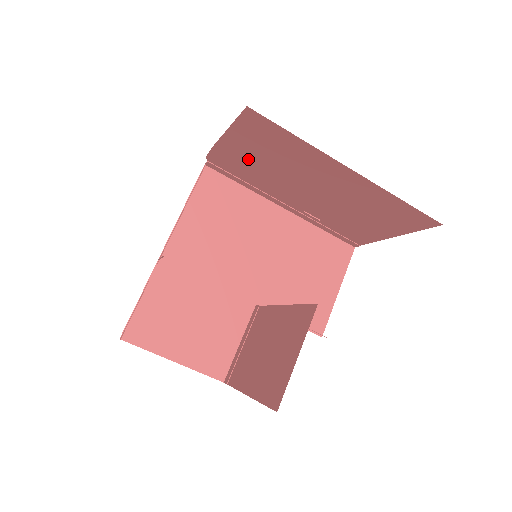
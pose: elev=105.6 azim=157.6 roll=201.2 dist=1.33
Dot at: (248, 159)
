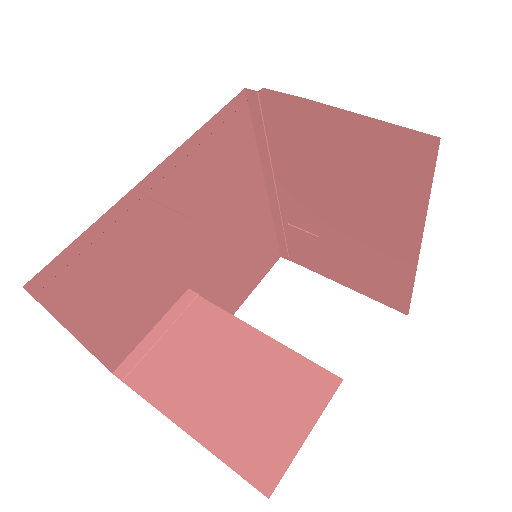
Dot at: (322, 144)
